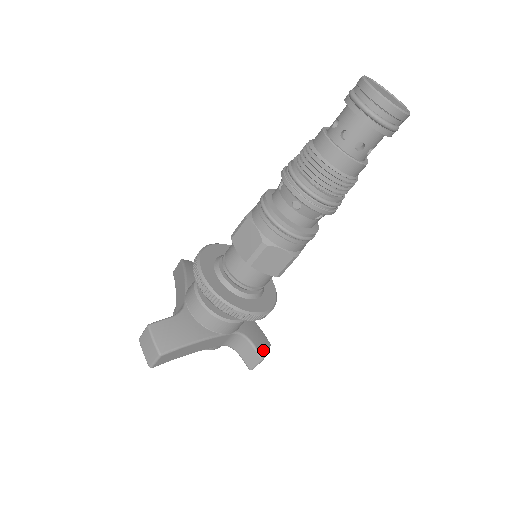
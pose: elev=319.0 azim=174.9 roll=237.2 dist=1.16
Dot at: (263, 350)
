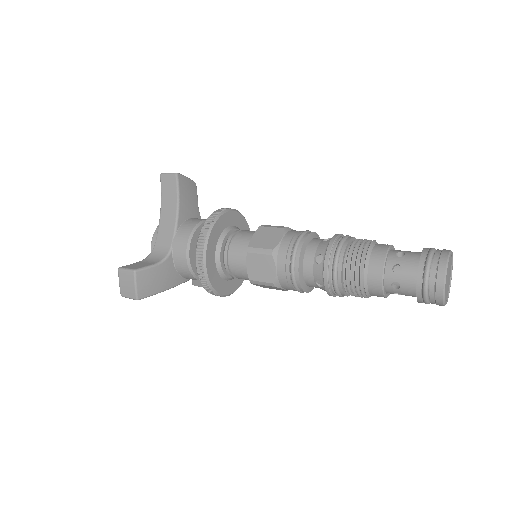
Dot at: occluded
